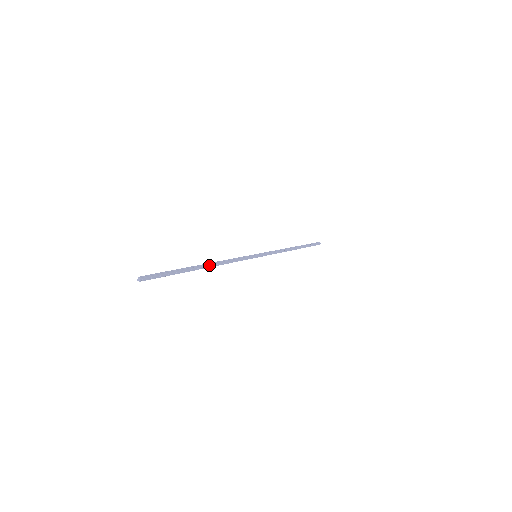
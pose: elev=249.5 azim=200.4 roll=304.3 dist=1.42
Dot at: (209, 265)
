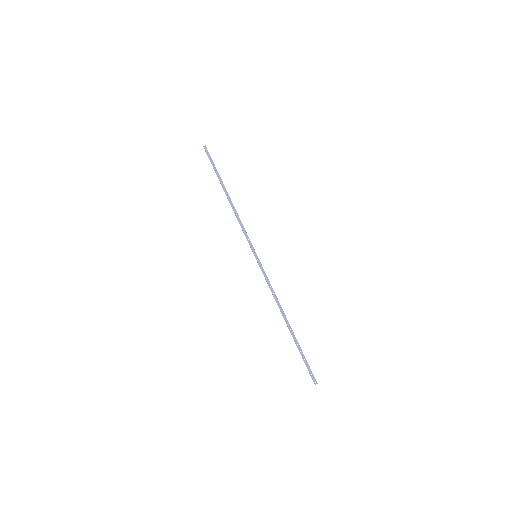
Dot at: (230, 199)
